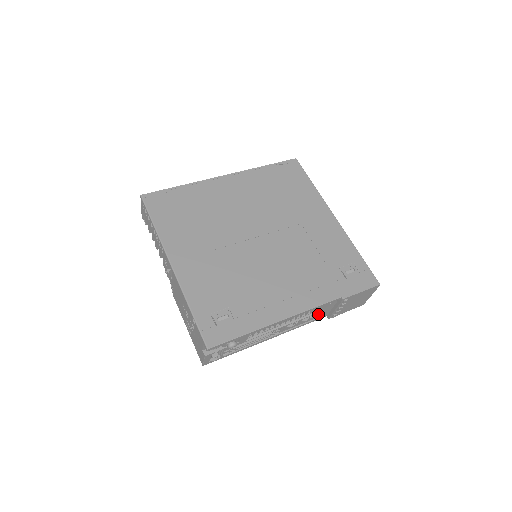
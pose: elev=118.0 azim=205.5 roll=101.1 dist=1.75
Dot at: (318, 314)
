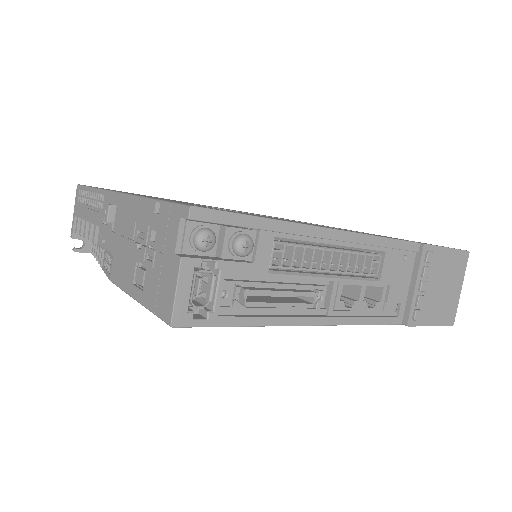
Dot at: (388, 293)
